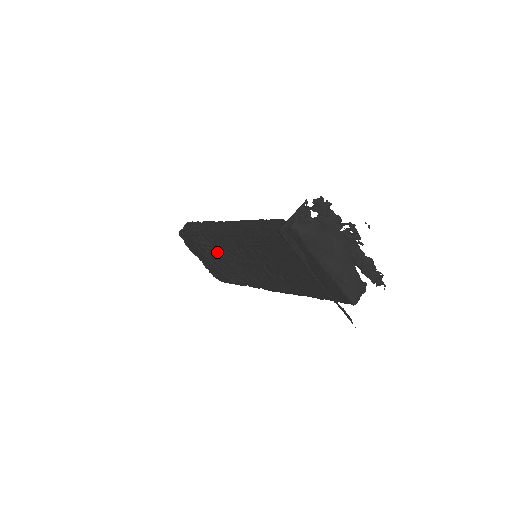
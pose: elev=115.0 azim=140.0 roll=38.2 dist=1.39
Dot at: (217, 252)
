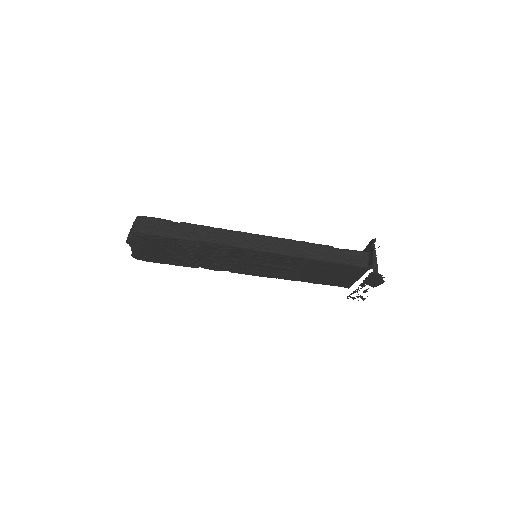
Dot at: (202, 252)
